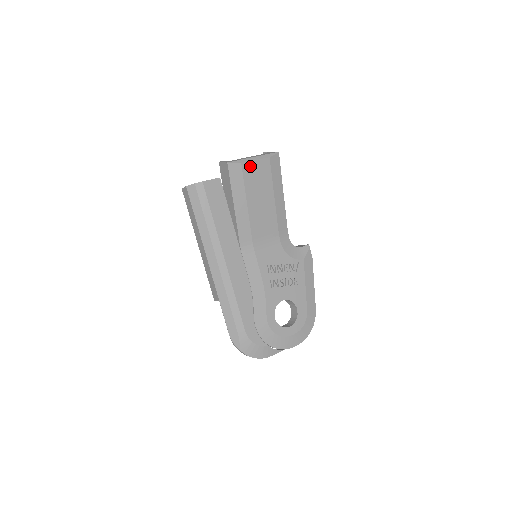
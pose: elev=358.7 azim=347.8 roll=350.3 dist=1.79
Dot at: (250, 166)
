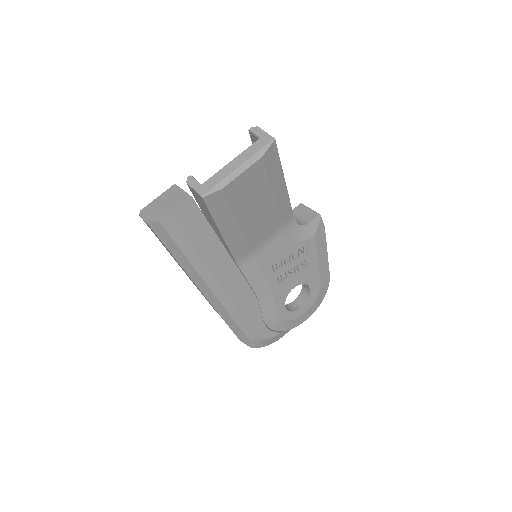
Dot at: (236, 183)
